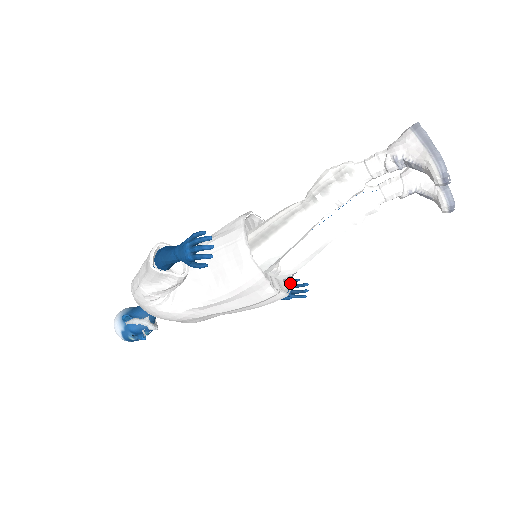
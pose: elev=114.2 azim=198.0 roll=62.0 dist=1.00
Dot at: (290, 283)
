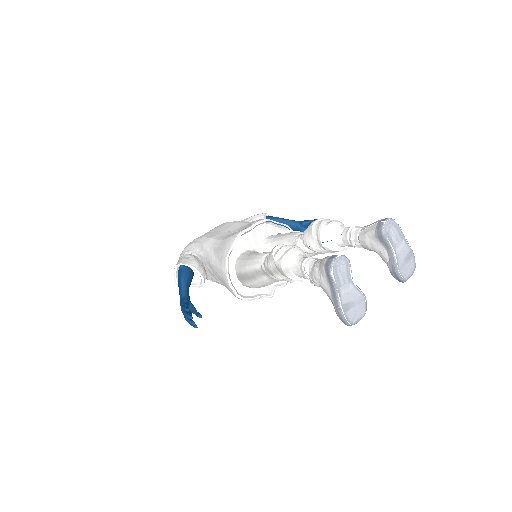
Dot at: occluded
